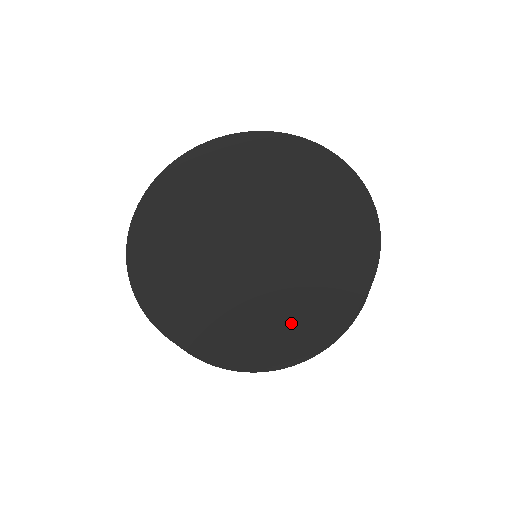
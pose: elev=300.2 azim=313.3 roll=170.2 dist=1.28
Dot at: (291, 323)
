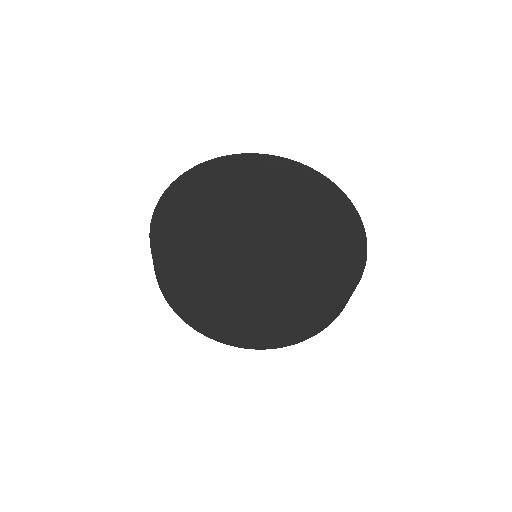
Dot at: (208, 289)
